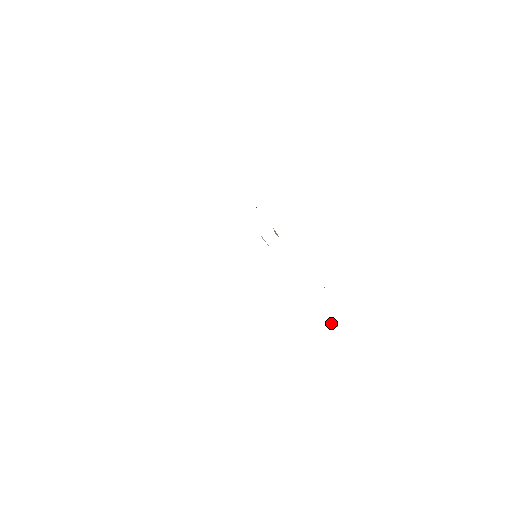
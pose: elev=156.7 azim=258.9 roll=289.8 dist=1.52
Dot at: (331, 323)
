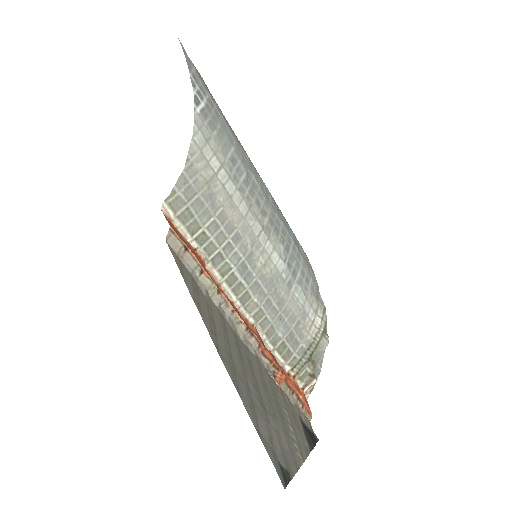
Dot at: (307, 378)
